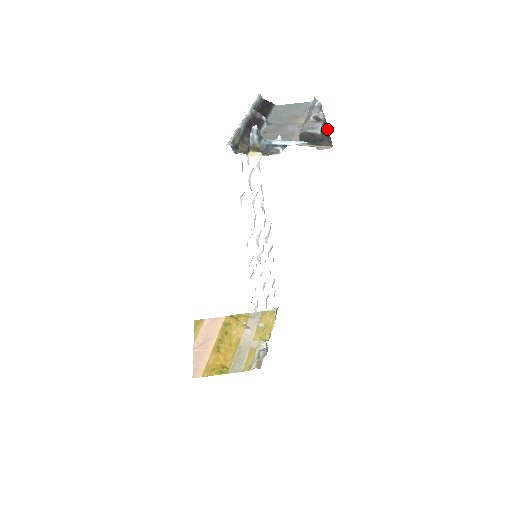
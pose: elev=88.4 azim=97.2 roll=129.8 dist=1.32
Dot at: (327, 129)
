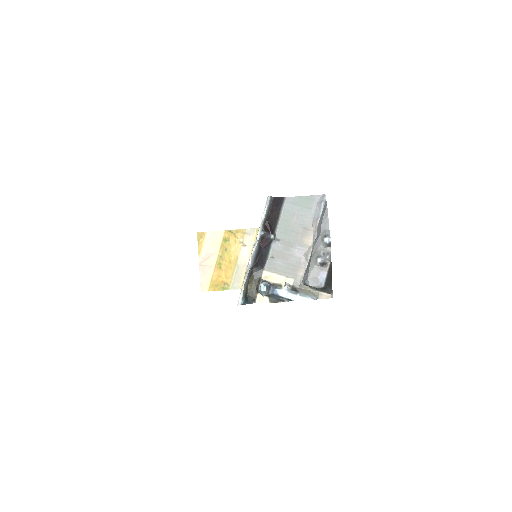
Dot at: (331, 276)
